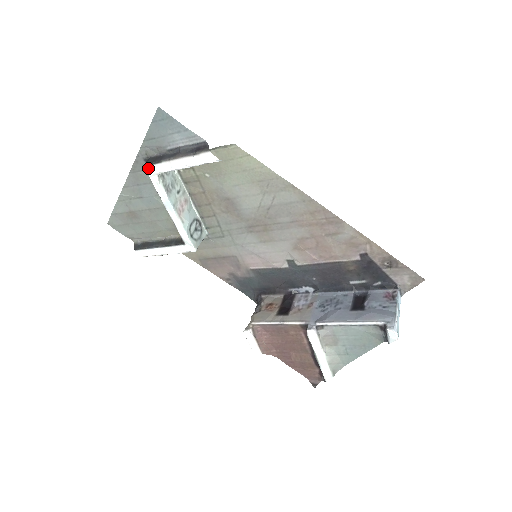
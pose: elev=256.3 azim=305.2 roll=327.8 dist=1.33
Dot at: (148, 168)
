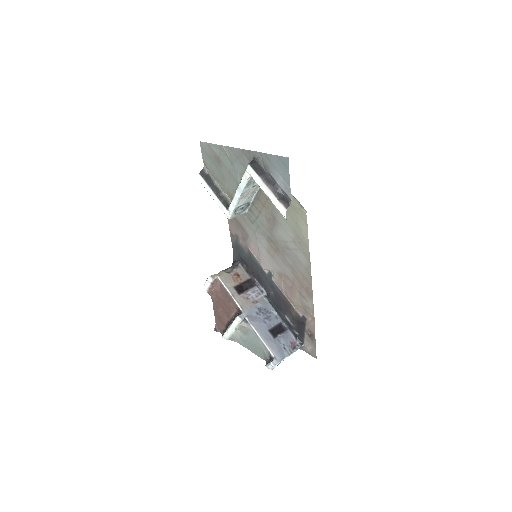
Dot at: (250, 167)
